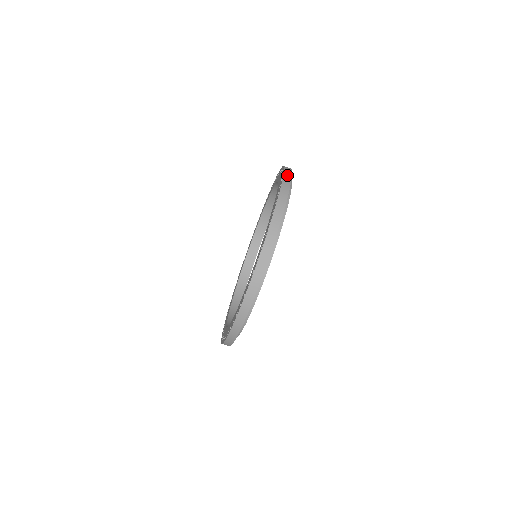
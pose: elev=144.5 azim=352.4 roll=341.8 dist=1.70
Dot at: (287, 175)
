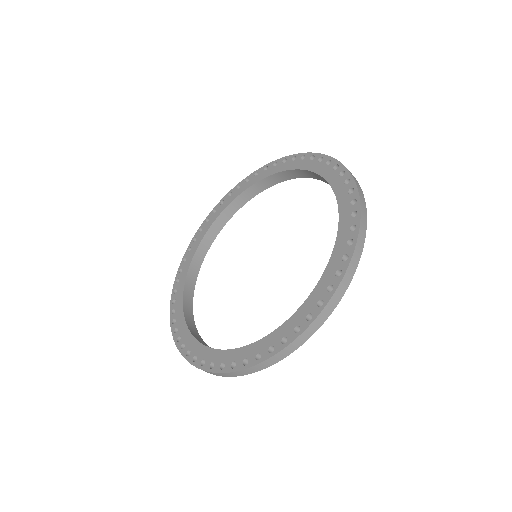
Dot at: (266, 168)
